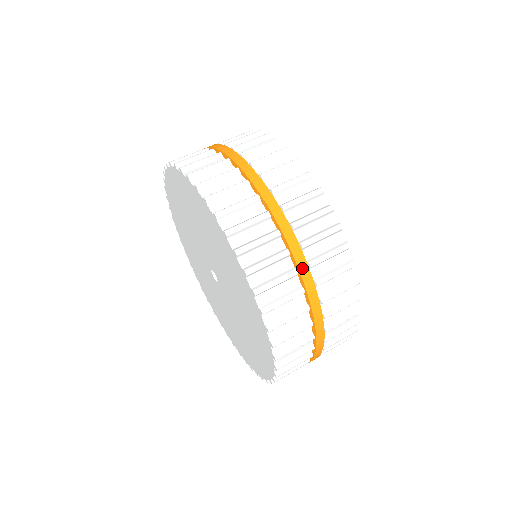
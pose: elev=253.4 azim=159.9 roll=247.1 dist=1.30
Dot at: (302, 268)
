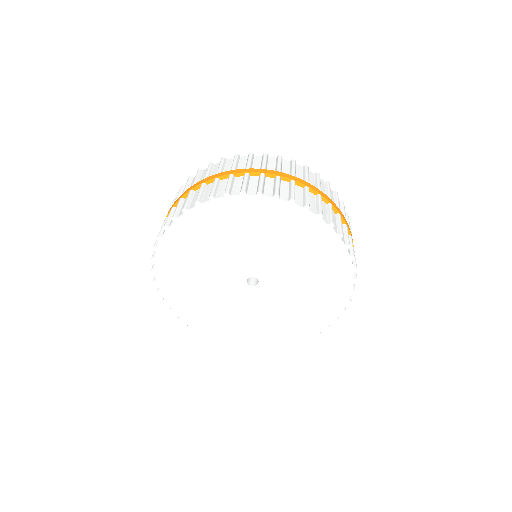
Dot at: (307, 185)
